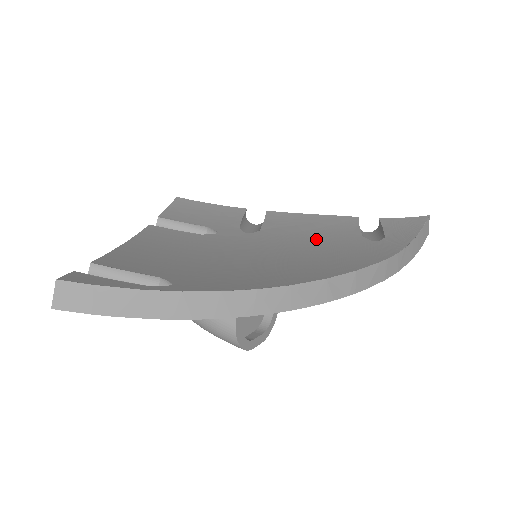
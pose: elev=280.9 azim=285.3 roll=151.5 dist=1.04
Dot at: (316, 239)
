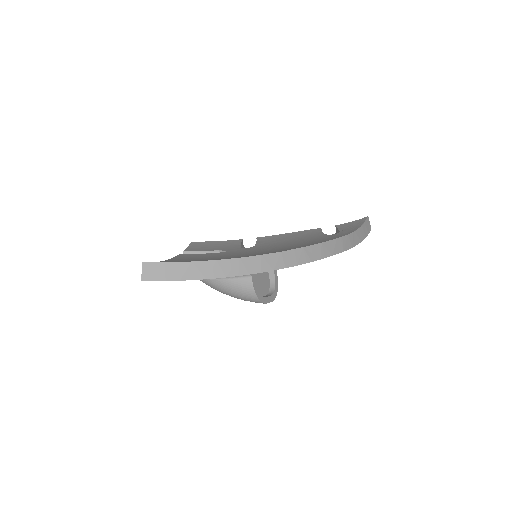
Dot at: (294, 241)
